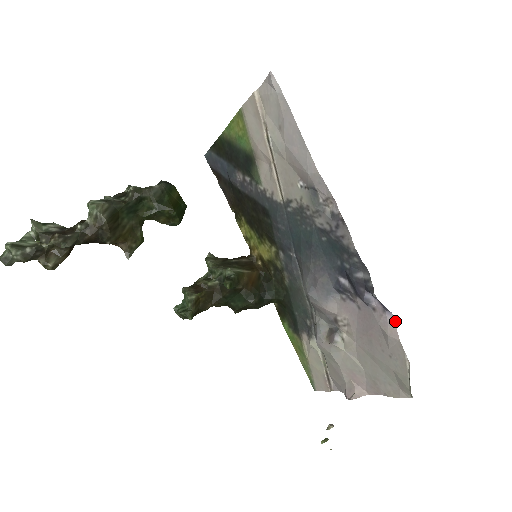
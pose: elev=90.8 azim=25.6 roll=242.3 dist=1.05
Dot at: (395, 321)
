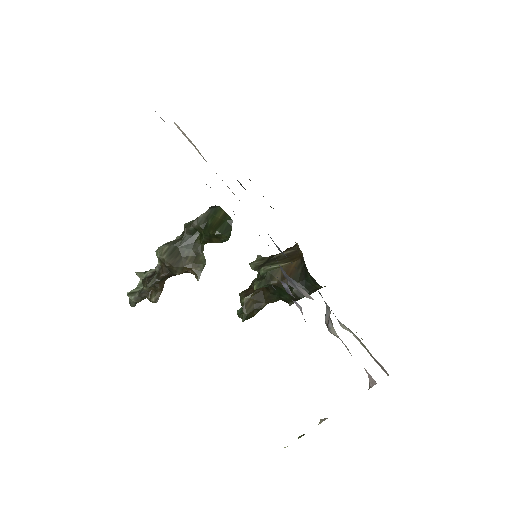
Dot at: occluded
